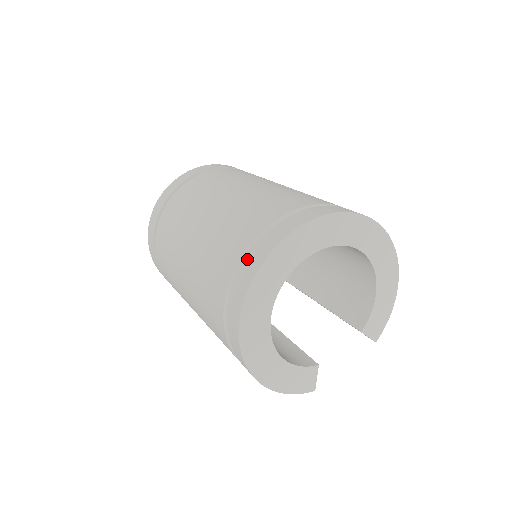
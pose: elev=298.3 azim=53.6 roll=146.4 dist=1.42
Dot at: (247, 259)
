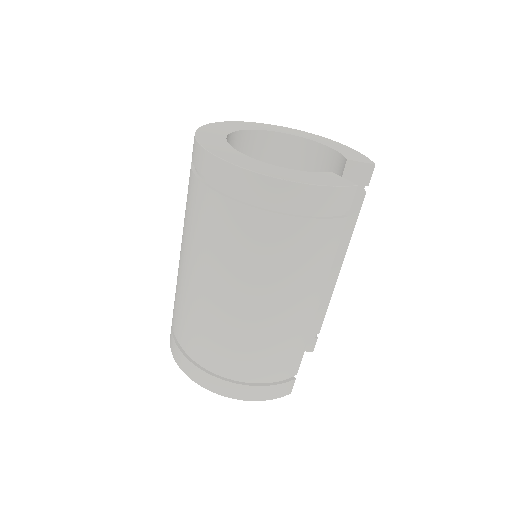
Dot at: occluded
